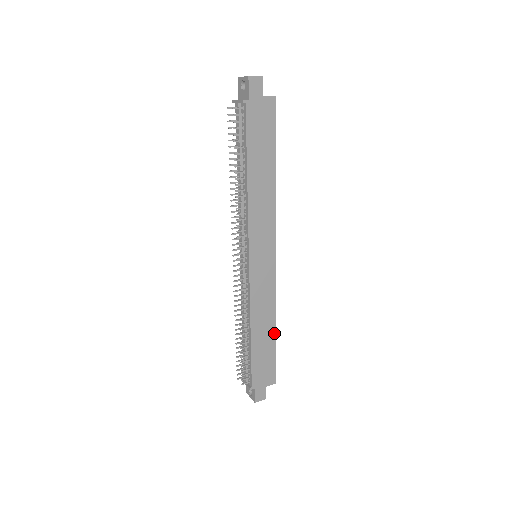
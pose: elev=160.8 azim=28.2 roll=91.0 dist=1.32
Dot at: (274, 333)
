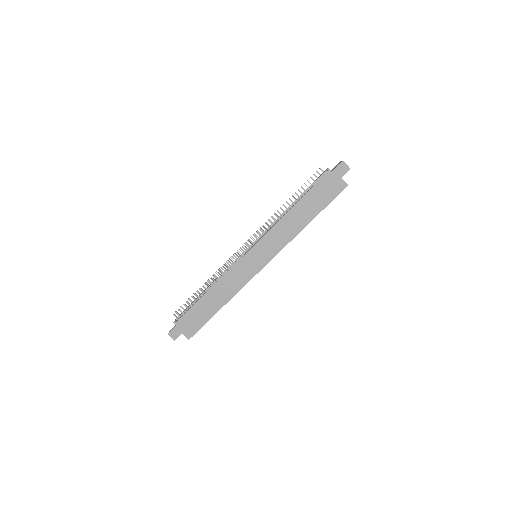
Dot at: (219, 308)
